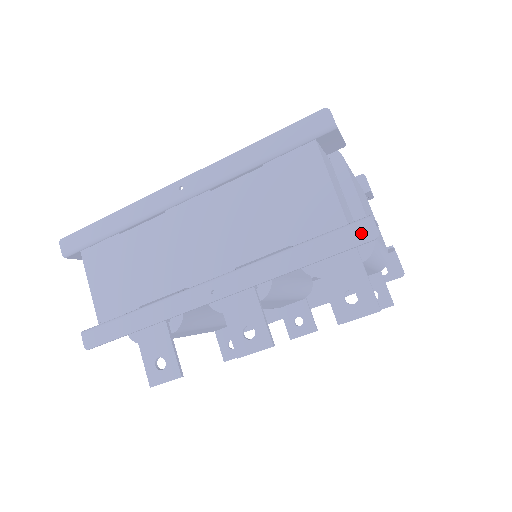
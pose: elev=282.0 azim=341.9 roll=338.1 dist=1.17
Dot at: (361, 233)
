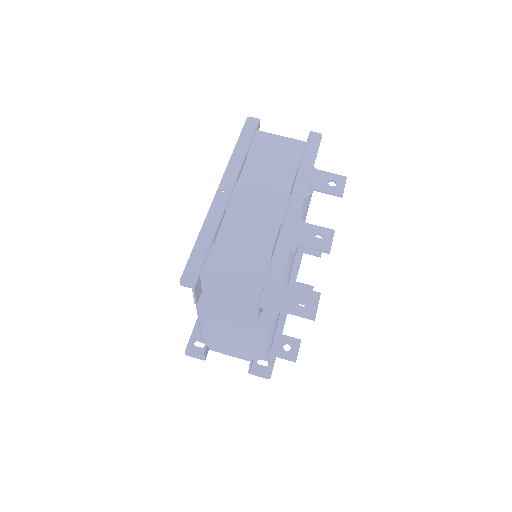
Dot at: (315, 138)
